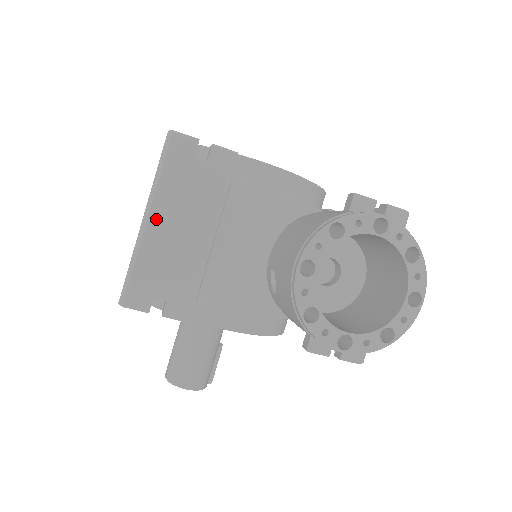
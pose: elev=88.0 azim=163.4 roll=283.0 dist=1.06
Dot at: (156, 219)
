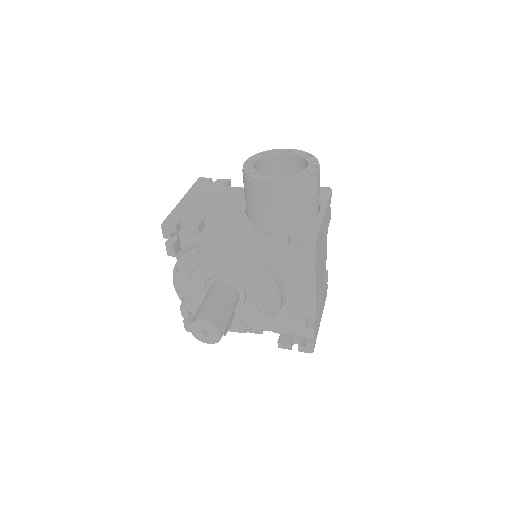
Dot at: (187, 198)
